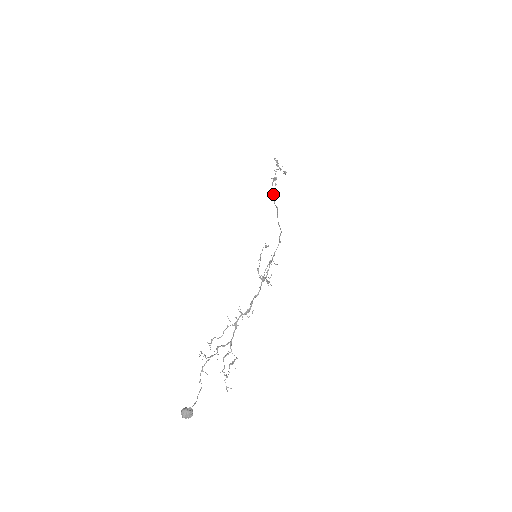
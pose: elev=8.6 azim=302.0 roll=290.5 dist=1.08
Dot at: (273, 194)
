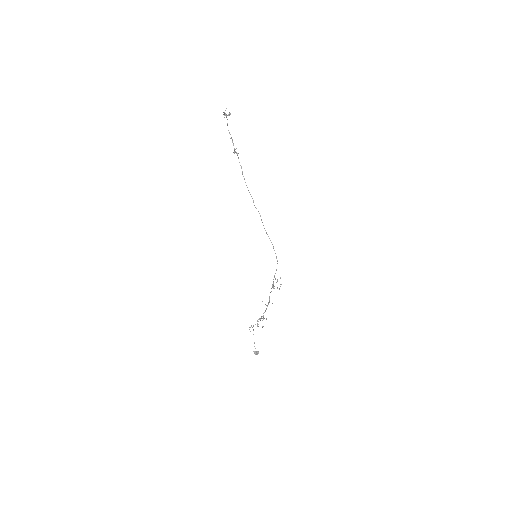
Dot at: occluded
